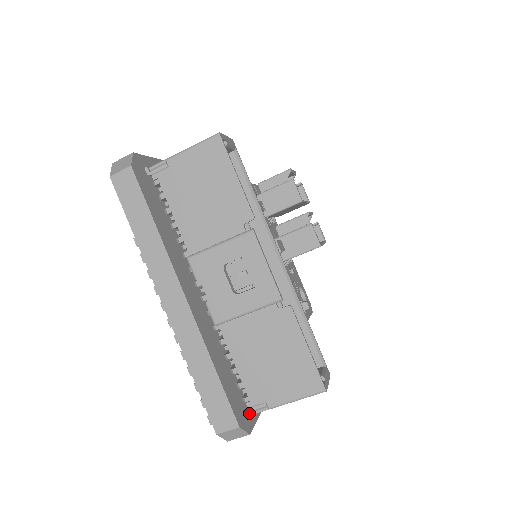
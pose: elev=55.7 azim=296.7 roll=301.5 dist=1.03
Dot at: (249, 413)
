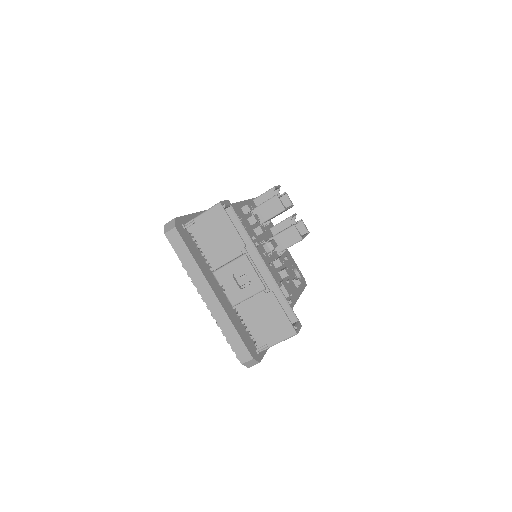
Dot at: (258, 352)
